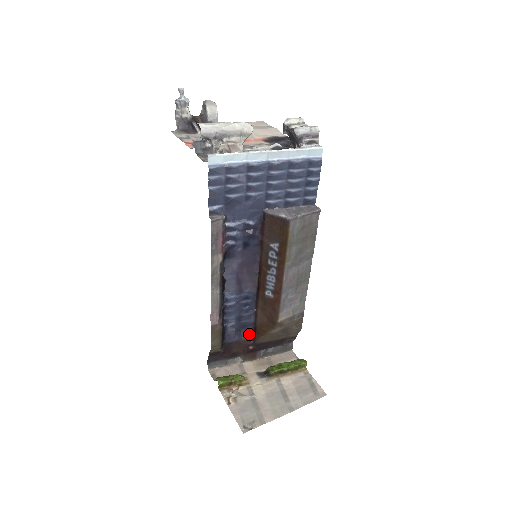
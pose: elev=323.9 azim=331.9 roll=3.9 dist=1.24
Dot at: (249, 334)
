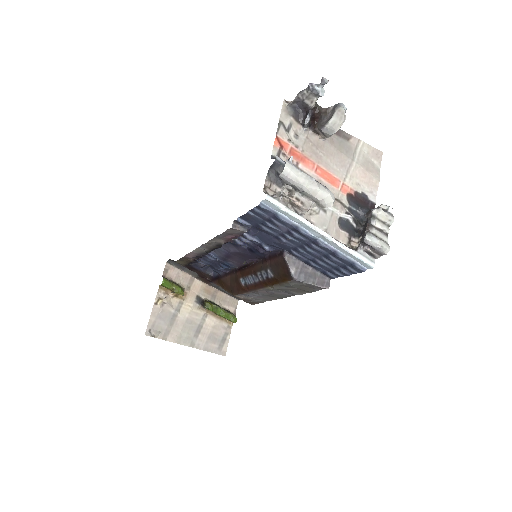
Dot at: (214, 273)
